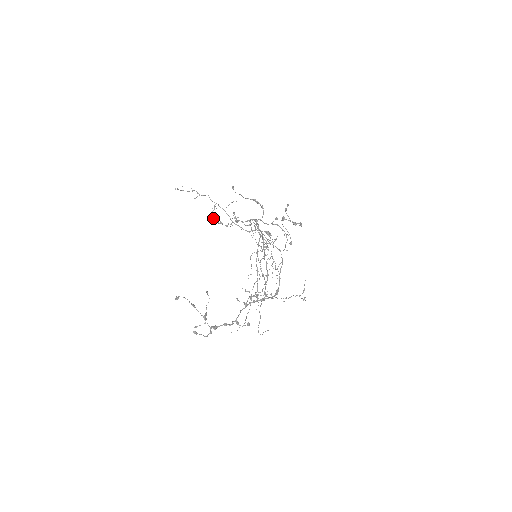
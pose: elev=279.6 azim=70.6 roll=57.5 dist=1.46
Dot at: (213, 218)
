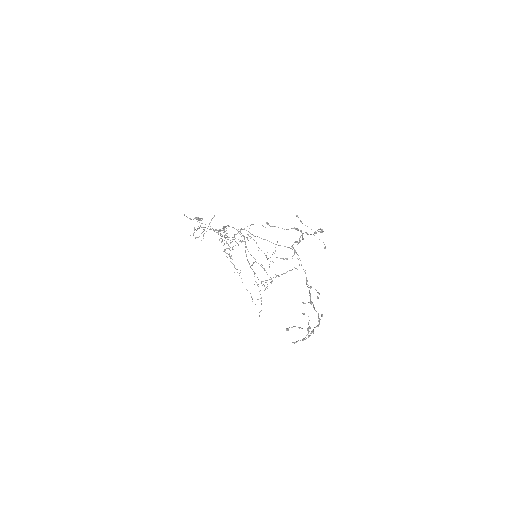
Dot at: occluded
